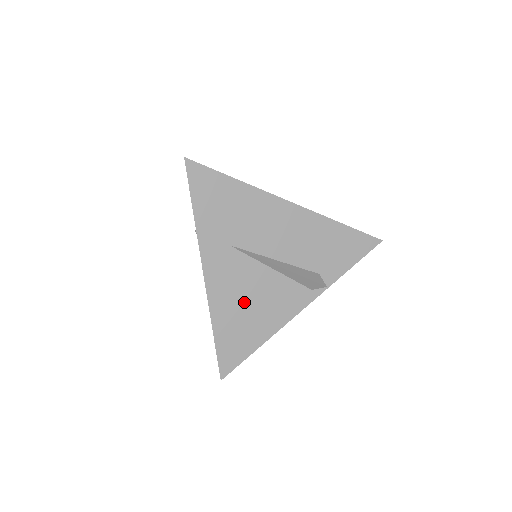
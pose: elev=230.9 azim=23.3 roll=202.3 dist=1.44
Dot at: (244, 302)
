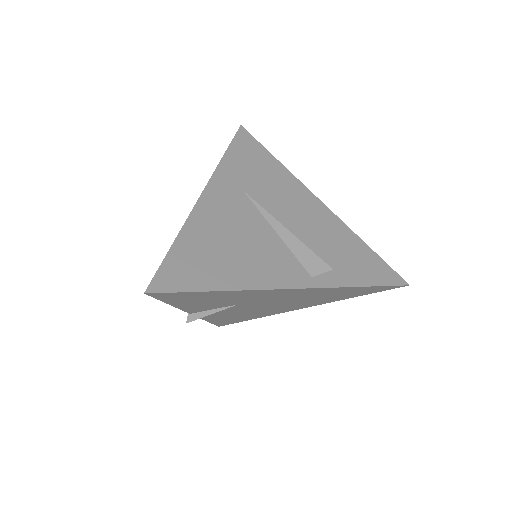
Dot at: (228, 239)
